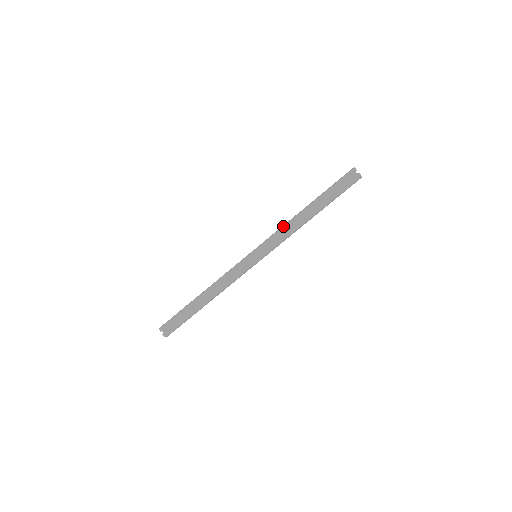
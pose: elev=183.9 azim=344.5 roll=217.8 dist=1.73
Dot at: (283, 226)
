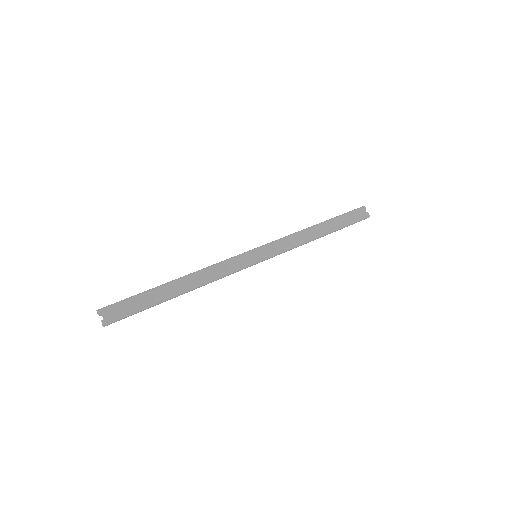
Dot at: (293, 234)
